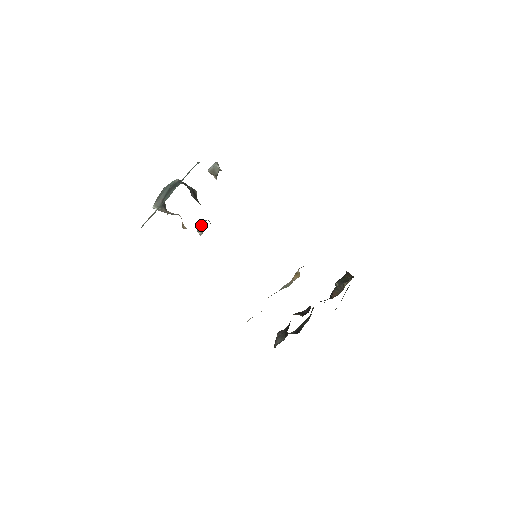
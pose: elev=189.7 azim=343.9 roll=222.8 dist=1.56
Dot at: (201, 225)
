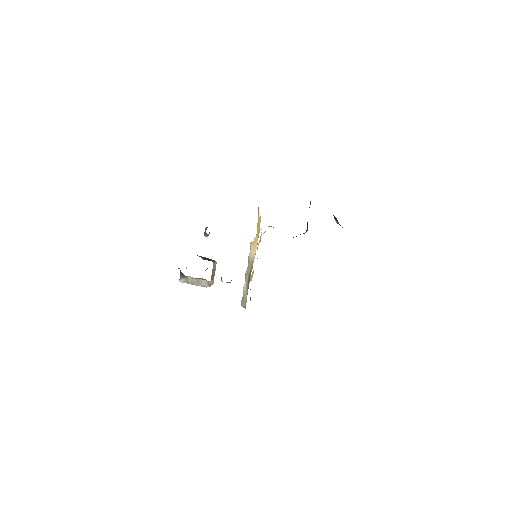
Dot at: occluded
